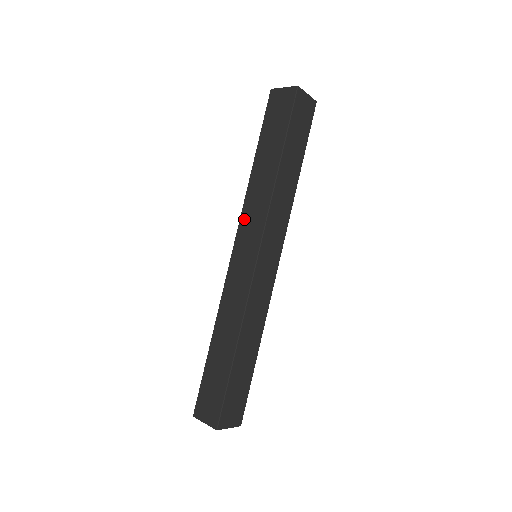
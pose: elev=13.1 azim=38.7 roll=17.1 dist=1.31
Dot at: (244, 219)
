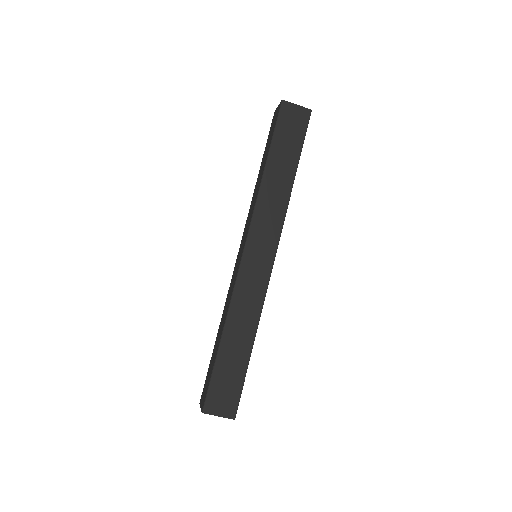
Dot at: (257, 222)
